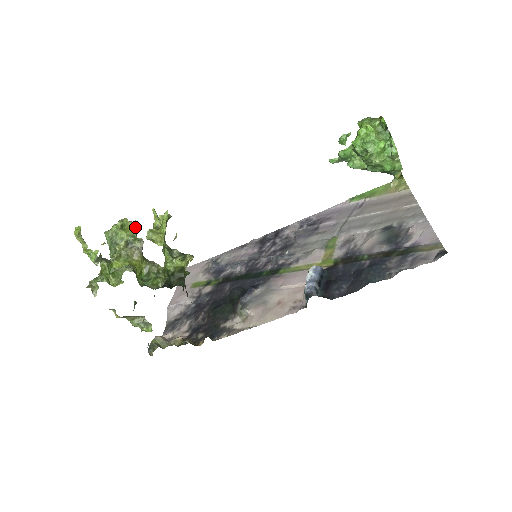
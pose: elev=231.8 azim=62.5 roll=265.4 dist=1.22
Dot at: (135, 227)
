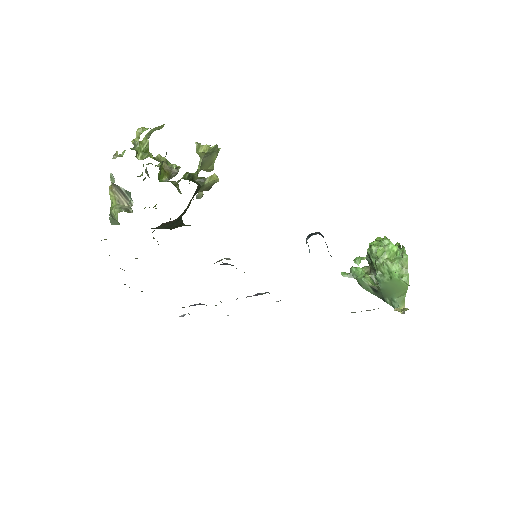
Dot at: (178, 166)
